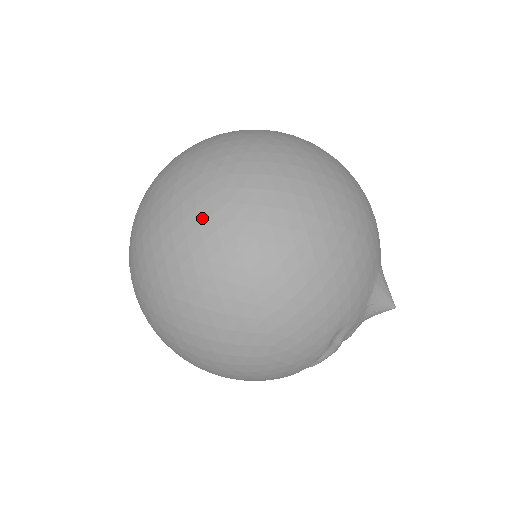
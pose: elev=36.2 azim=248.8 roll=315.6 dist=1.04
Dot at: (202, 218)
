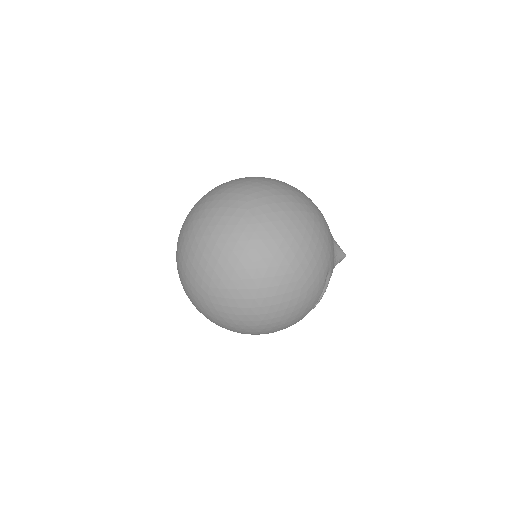
Dot at: (243, 228)
